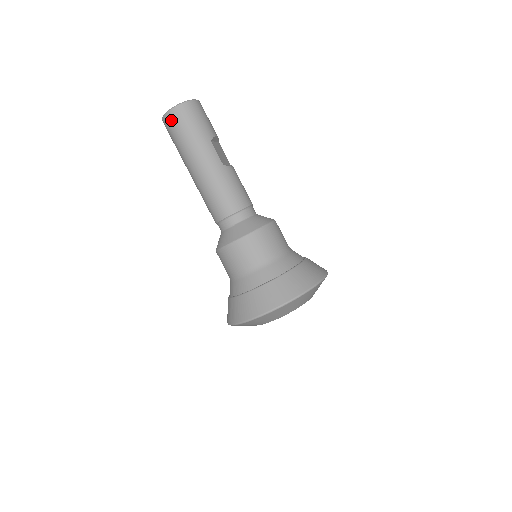
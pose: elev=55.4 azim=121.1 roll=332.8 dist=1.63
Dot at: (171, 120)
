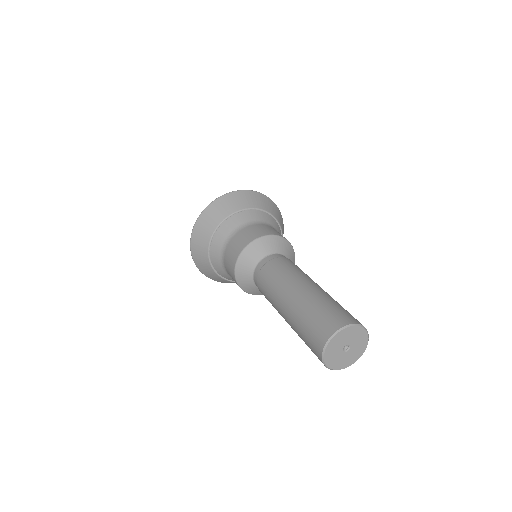
Dot at: occluded
